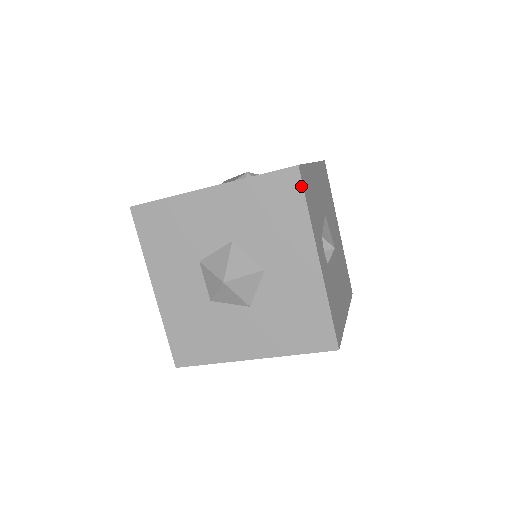
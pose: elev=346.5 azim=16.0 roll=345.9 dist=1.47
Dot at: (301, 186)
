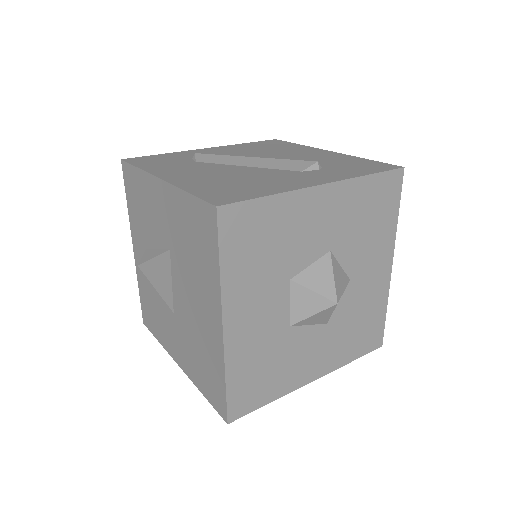
Dot at: (400, 190)
